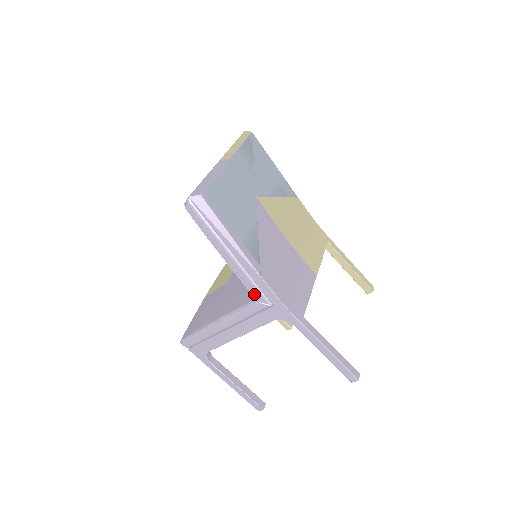
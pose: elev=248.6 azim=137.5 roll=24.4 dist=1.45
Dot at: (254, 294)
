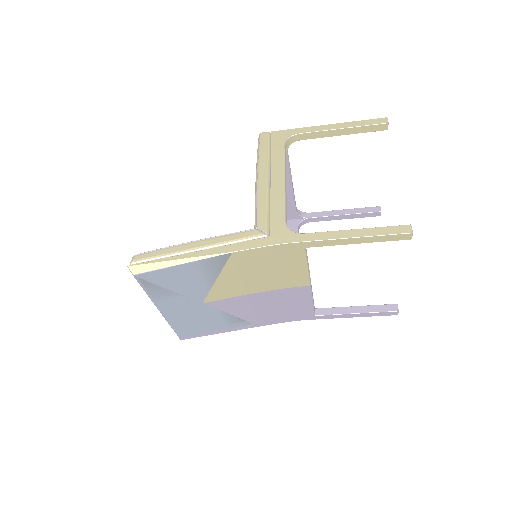
Dot at: occluded
